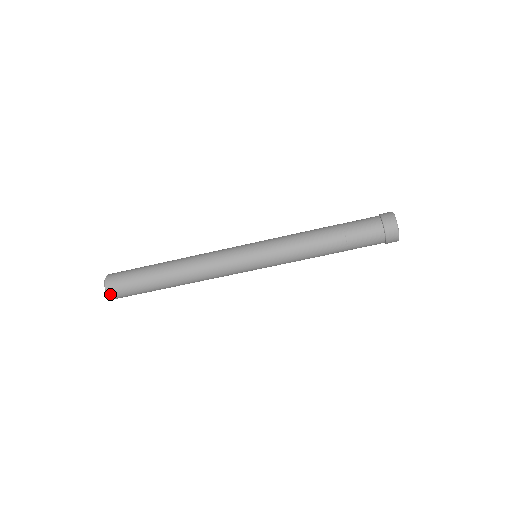
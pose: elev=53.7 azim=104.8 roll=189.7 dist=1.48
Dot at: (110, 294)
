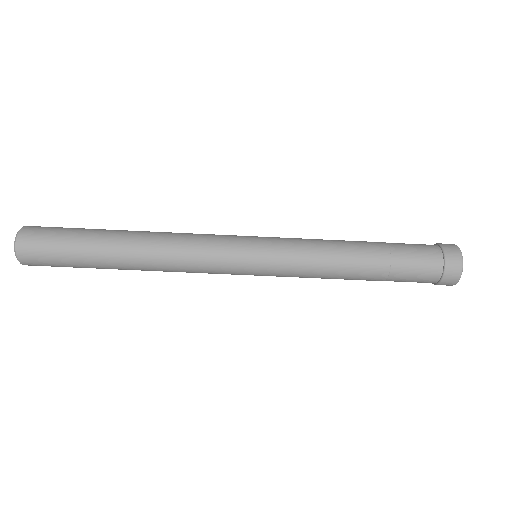
Dot at: (19, 248)
